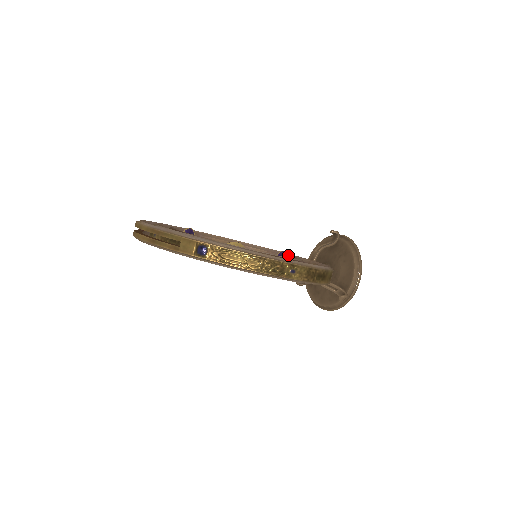
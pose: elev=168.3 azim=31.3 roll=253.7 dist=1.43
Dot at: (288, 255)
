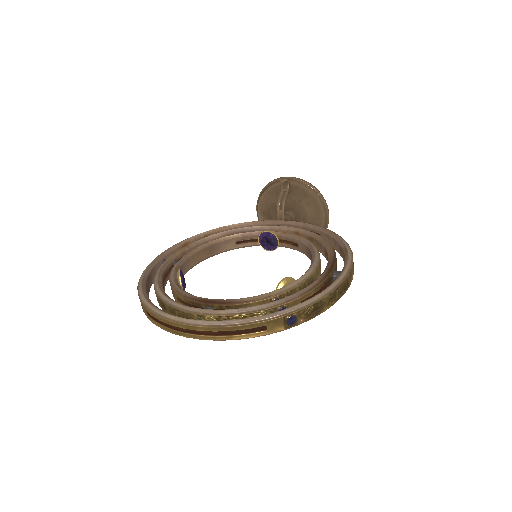
Dot at: (275, 234)
